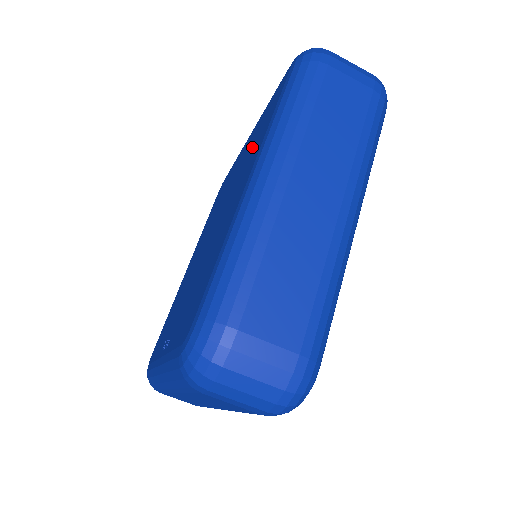
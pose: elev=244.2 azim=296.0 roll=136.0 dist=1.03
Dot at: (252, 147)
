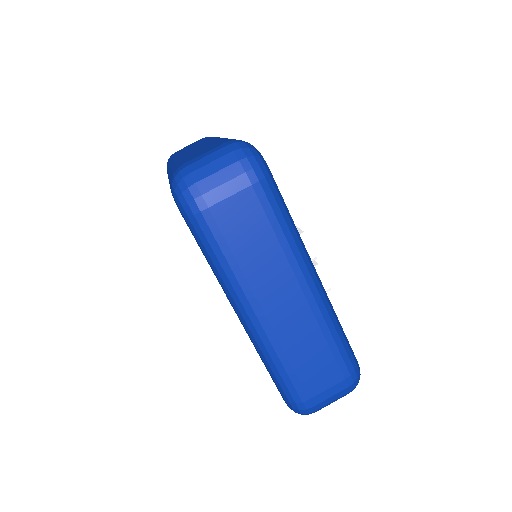
Dot at: occluded
